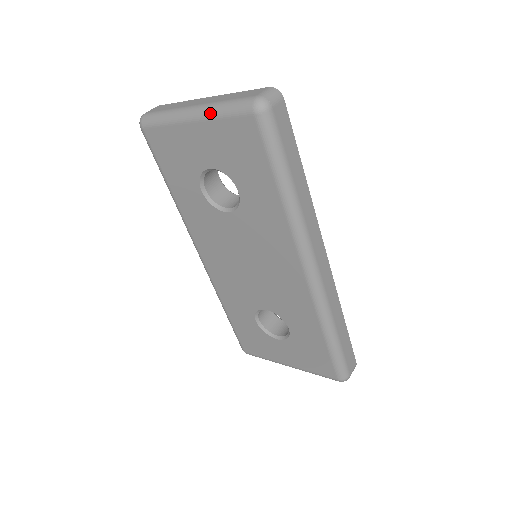
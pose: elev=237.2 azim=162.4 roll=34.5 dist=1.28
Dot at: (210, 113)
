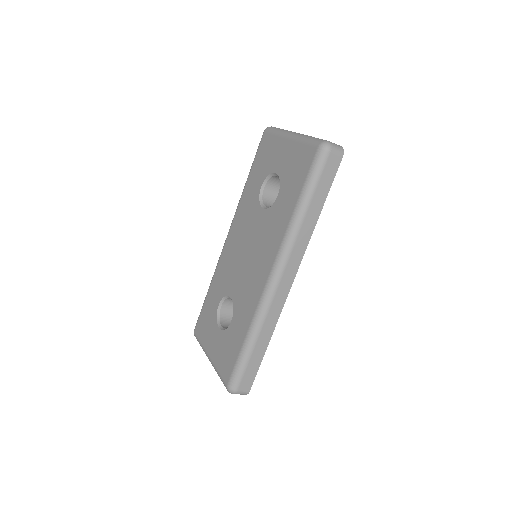
Dot at: (300, 138)
